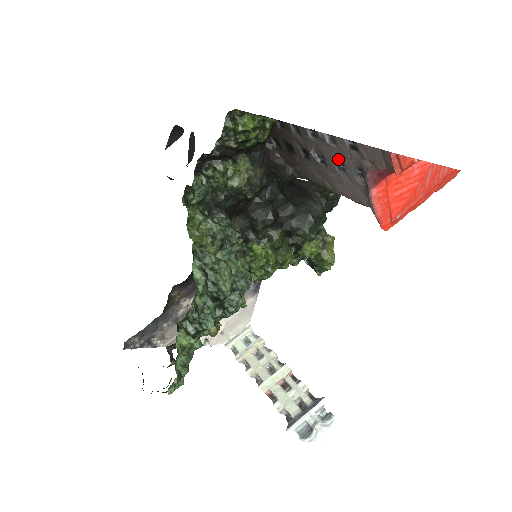
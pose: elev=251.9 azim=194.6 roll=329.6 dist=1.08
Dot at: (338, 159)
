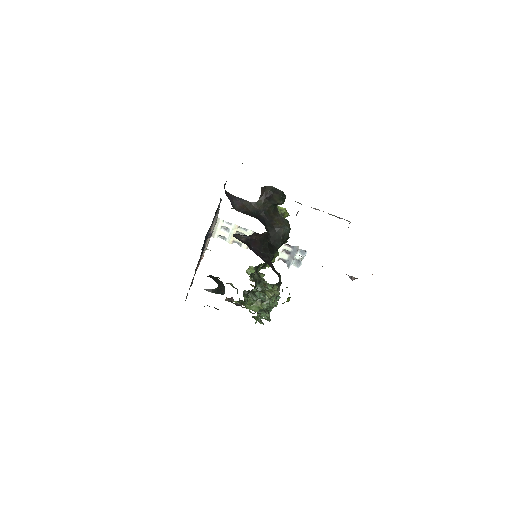
Dot at: occluded
